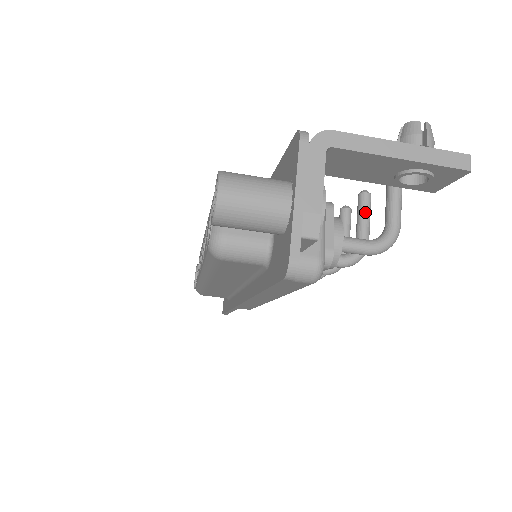
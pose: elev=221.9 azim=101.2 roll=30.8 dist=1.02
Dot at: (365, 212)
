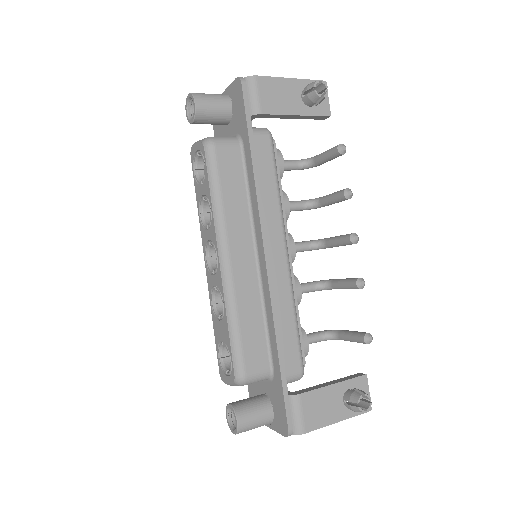
Dot at: occluded
